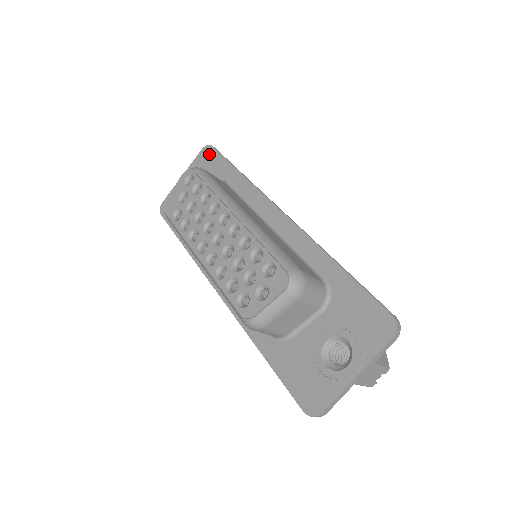
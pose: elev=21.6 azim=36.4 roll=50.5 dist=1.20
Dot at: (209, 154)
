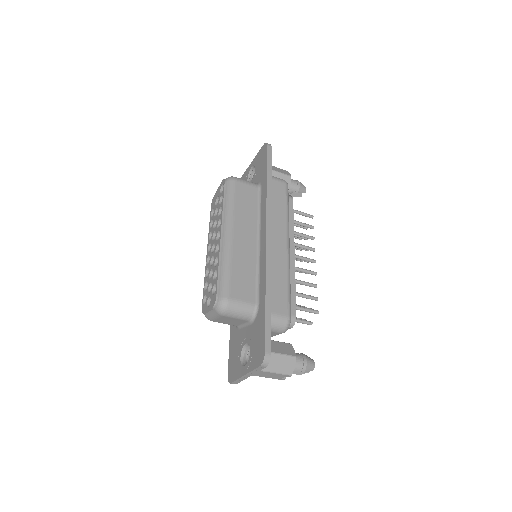
Dot at: (264, 153)
